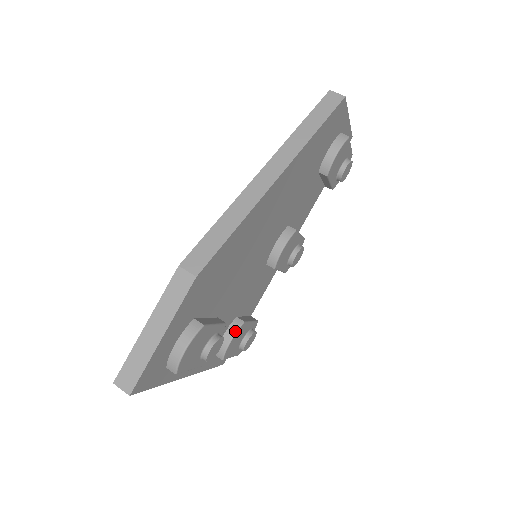
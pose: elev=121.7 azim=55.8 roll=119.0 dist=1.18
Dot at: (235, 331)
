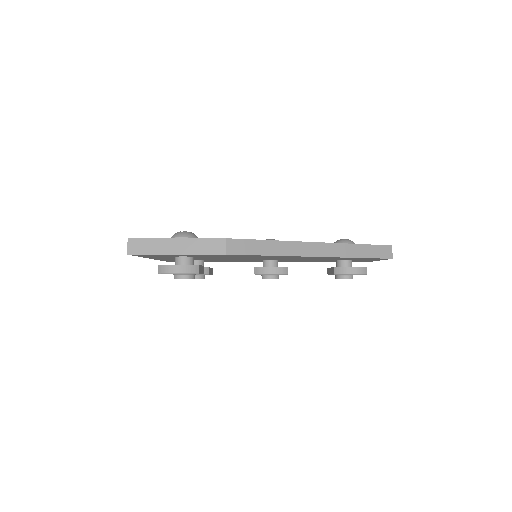
Dot at: occluded
